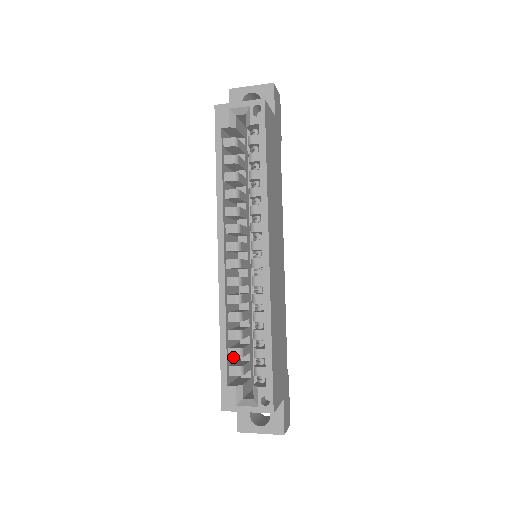
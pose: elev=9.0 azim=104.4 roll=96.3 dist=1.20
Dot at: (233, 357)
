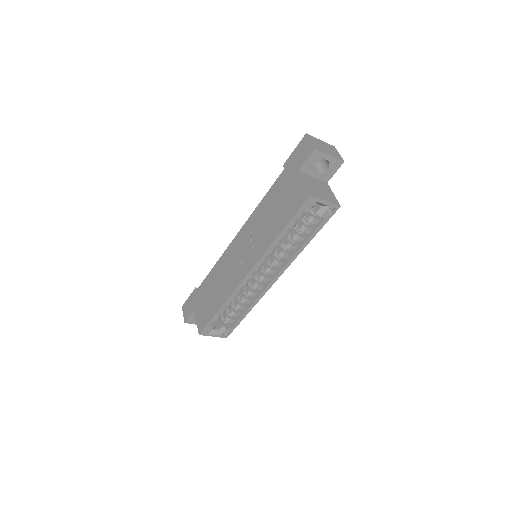
Dot at: occluded
